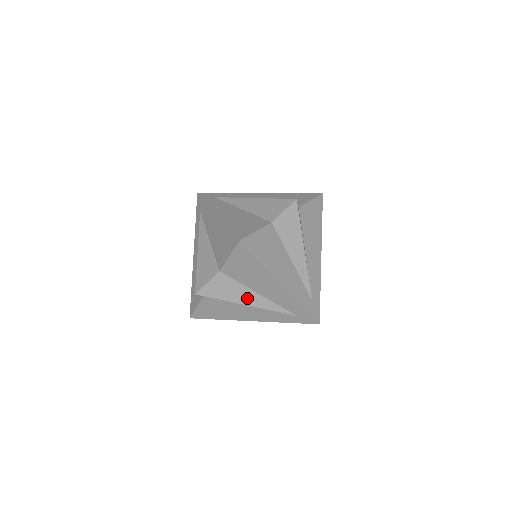
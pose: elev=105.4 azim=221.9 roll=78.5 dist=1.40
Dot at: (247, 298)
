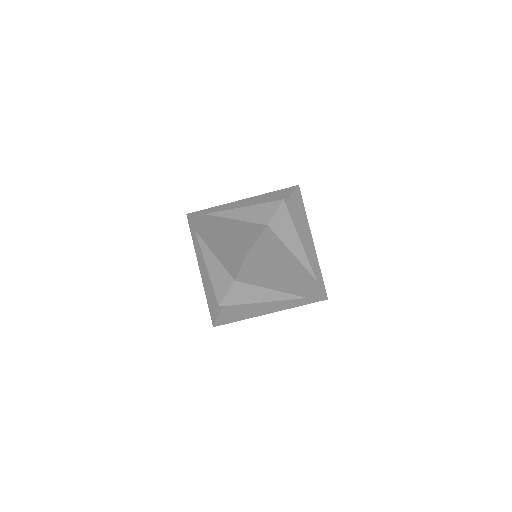
Dot at: (263, 296)
